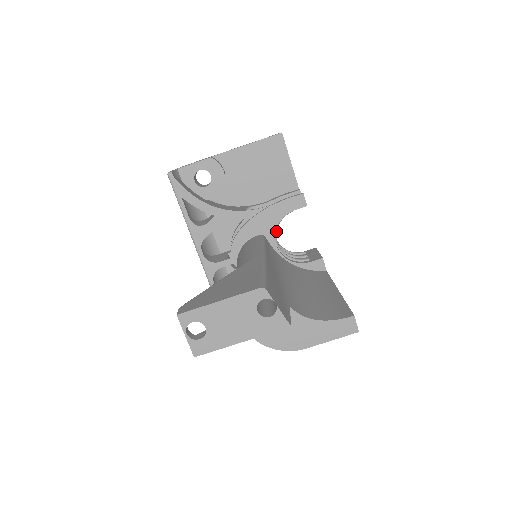
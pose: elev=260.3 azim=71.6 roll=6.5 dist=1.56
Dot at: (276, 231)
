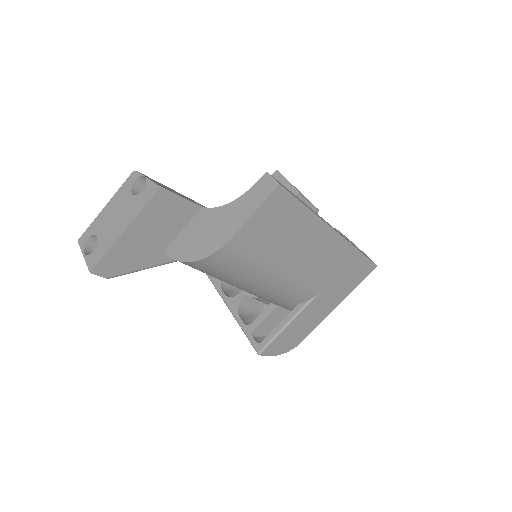
Dot at: occluded
